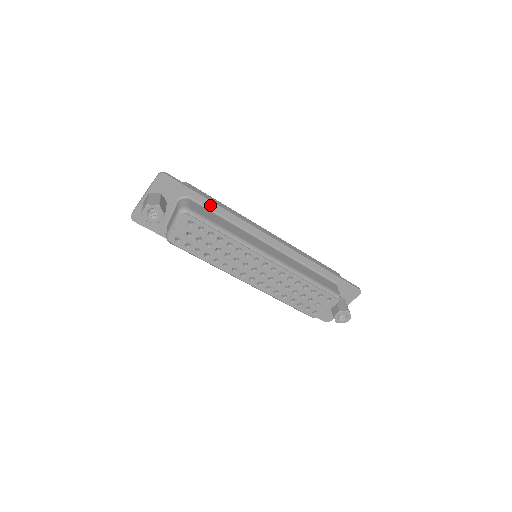
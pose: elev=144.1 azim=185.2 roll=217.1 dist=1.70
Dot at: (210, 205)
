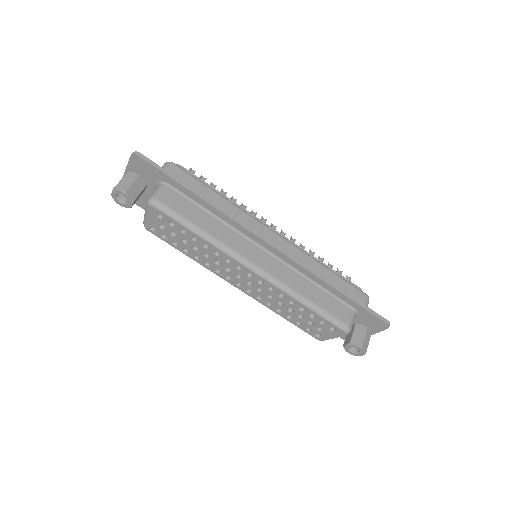
Dot at: (192, 195)
